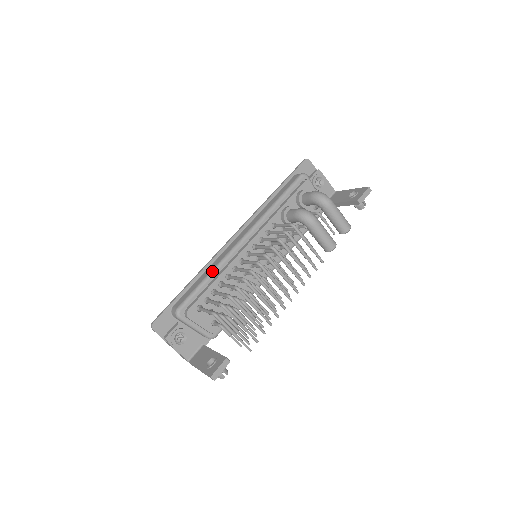
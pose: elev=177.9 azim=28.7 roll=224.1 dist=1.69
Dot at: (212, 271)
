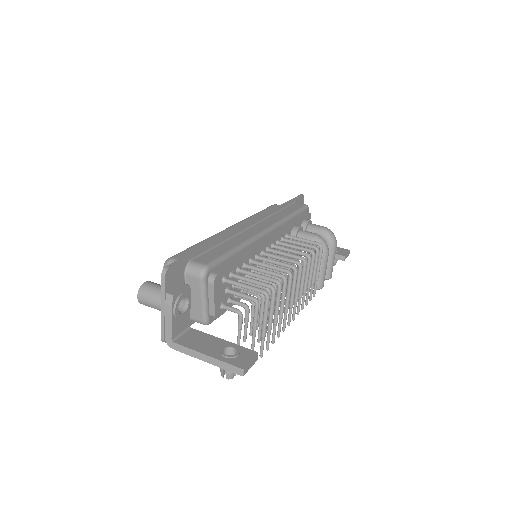
Dot at: (241, 245)
